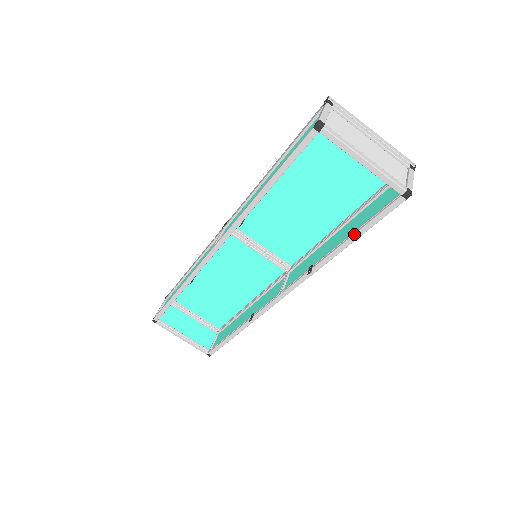
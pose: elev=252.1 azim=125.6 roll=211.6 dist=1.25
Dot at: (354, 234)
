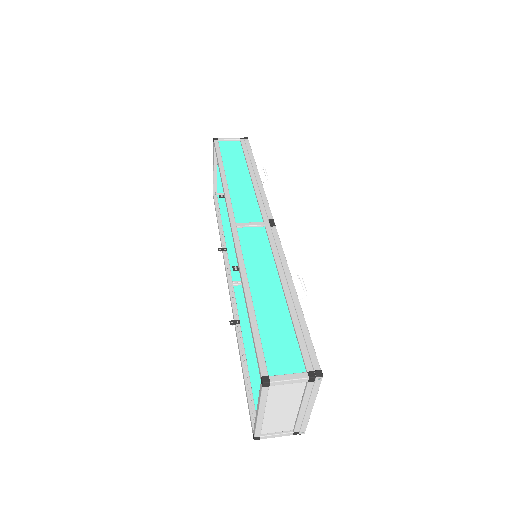
Dot at: (244, 375)
